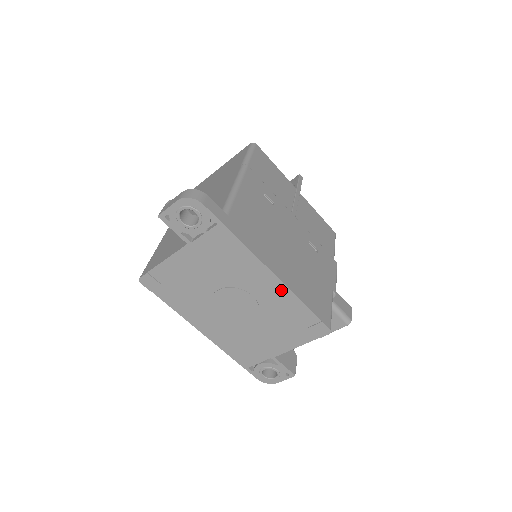
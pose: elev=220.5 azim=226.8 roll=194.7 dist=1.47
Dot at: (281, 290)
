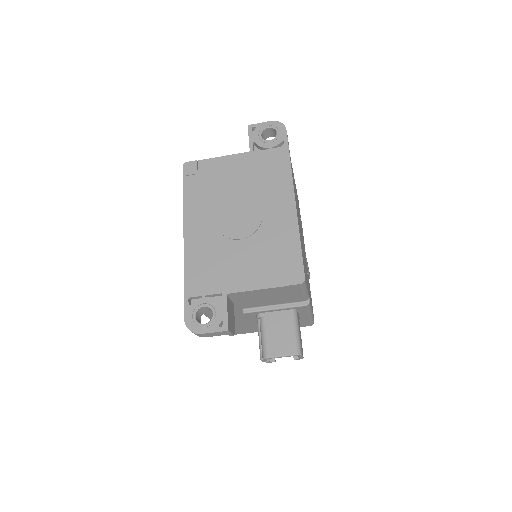
Dot at: (290, 219)
